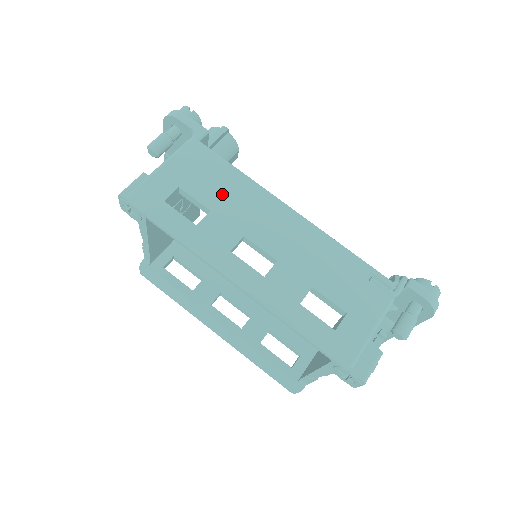
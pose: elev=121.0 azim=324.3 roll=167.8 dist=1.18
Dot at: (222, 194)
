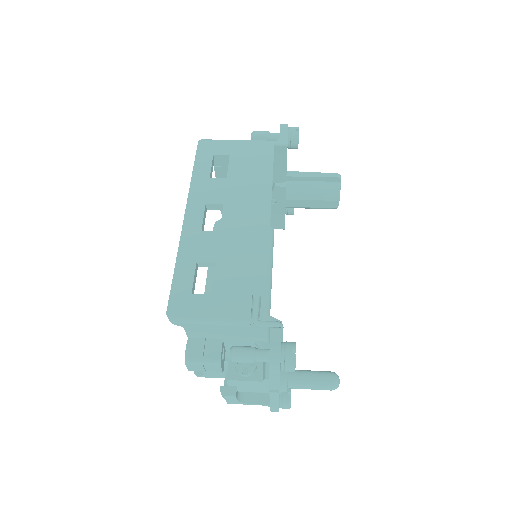
Dot at: (245, 177)
